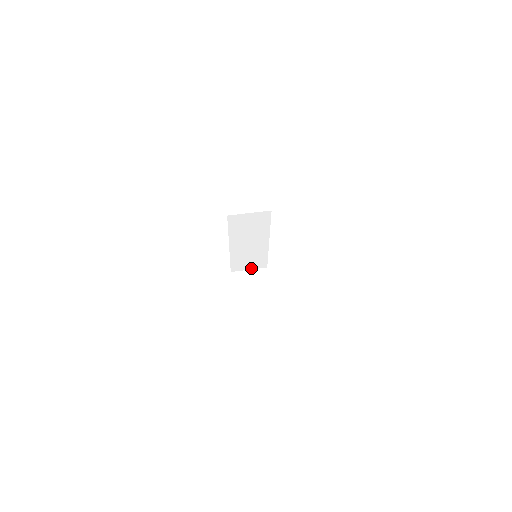
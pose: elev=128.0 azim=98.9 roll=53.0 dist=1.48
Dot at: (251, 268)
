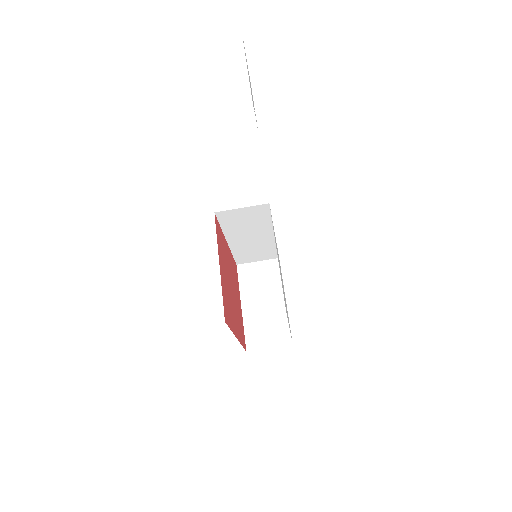
Dot at: (260, 259)
